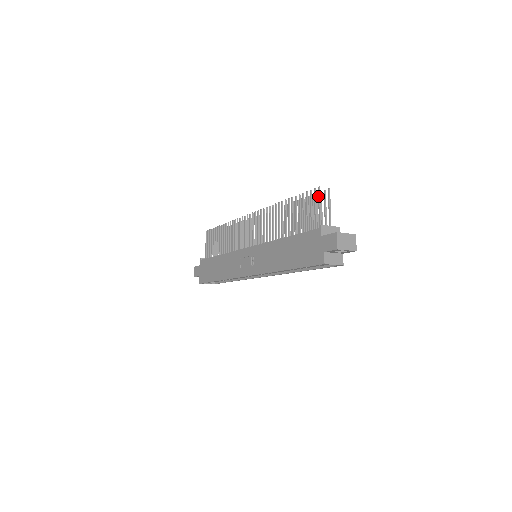
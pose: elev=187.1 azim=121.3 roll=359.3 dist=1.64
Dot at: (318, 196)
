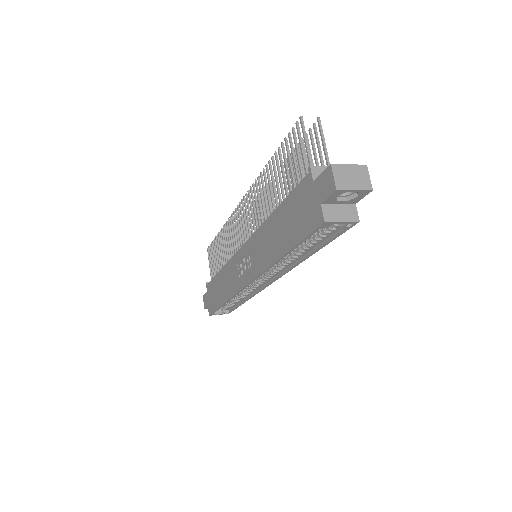
Dot at: occluded
